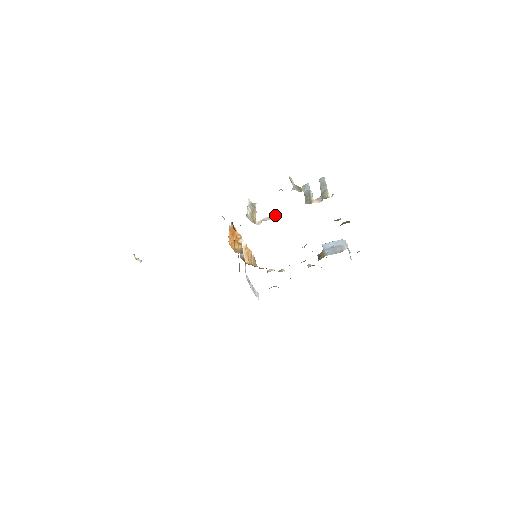
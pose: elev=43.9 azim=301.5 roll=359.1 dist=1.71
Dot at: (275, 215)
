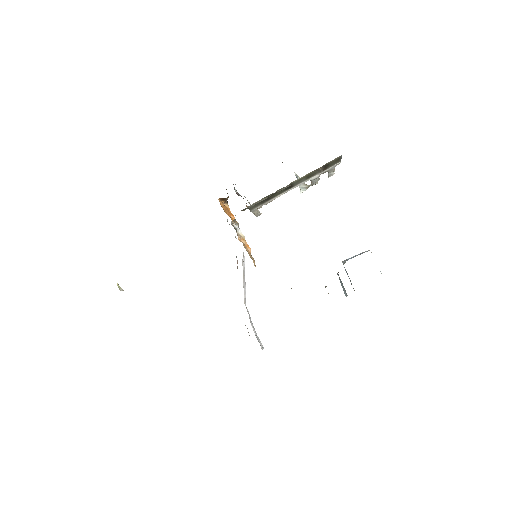
Dot at: occluded
